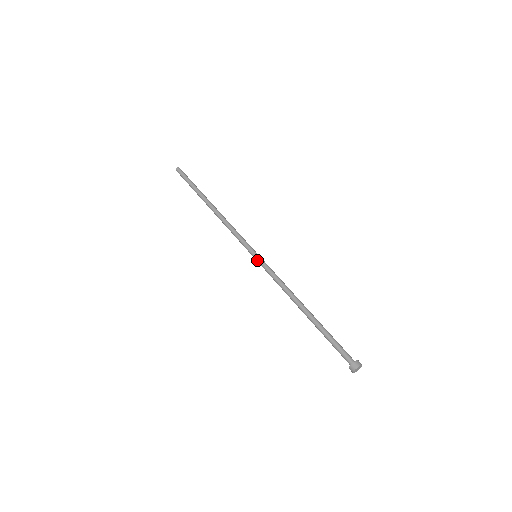
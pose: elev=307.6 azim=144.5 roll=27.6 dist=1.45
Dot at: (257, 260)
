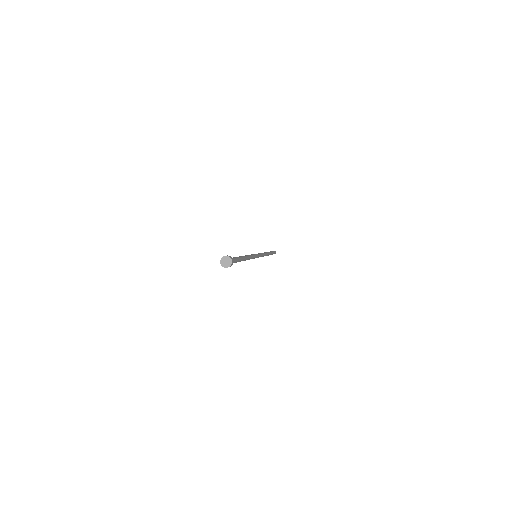
Dot at: occluded
